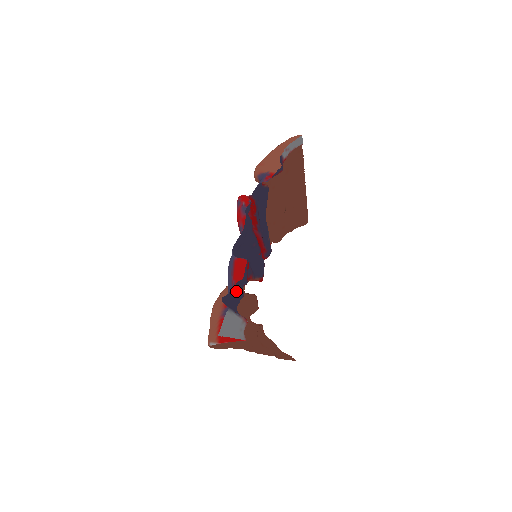
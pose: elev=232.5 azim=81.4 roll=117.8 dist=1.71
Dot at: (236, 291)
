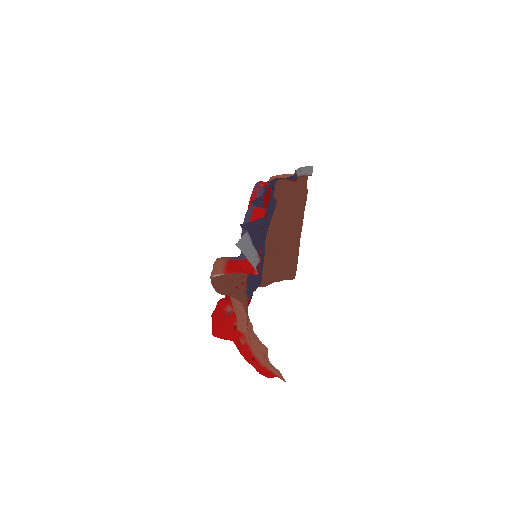
Dot at: (254, 227)
